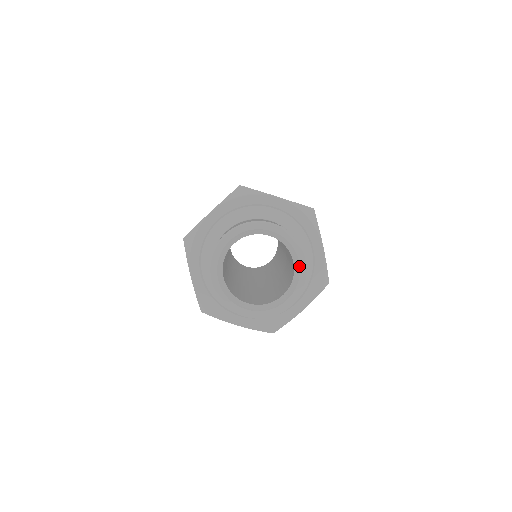
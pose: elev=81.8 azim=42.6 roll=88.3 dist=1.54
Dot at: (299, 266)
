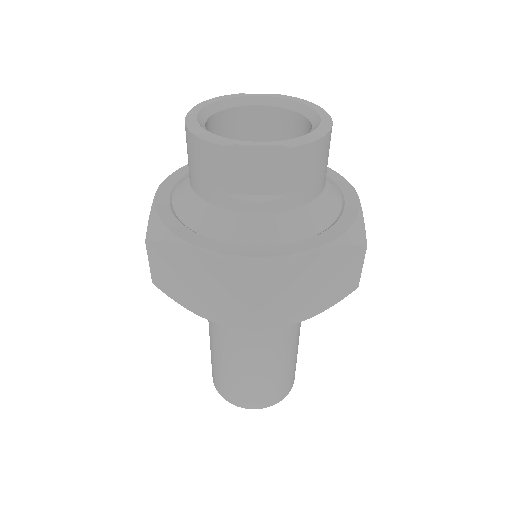
Dot at: (292, 101)
